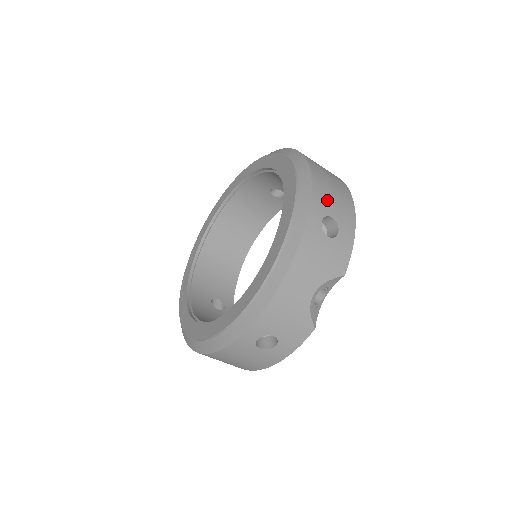
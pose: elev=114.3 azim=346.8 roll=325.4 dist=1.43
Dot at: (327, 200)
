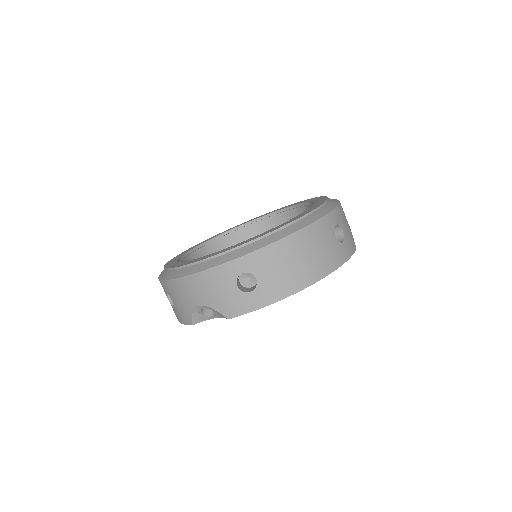
Dot at: (268, 266)
